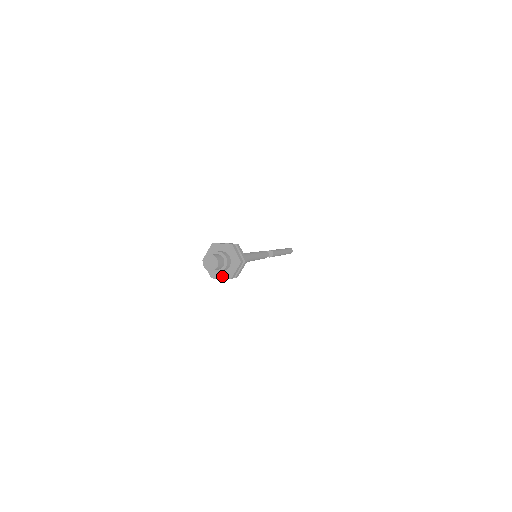
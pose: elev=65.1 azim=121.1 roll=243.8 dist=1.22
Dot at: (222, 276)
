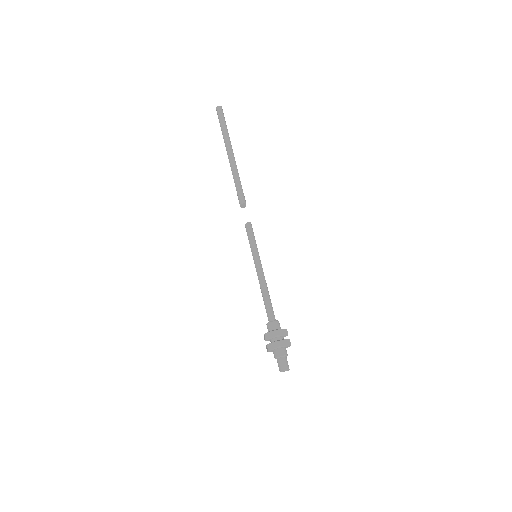
Dot at: occluded
